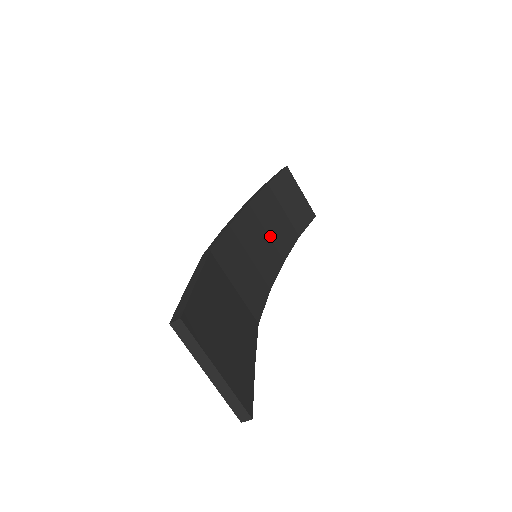
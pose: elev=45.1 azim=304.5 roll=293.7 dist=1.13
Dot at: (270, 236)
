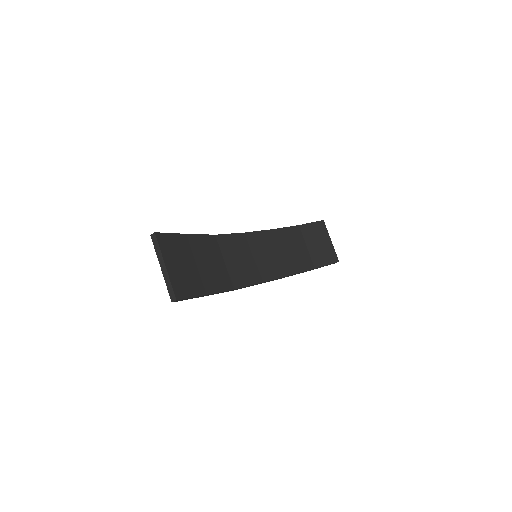
Dot at: (283, 255)
